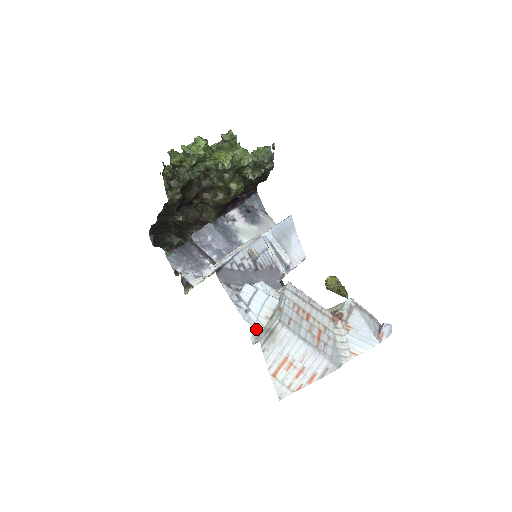
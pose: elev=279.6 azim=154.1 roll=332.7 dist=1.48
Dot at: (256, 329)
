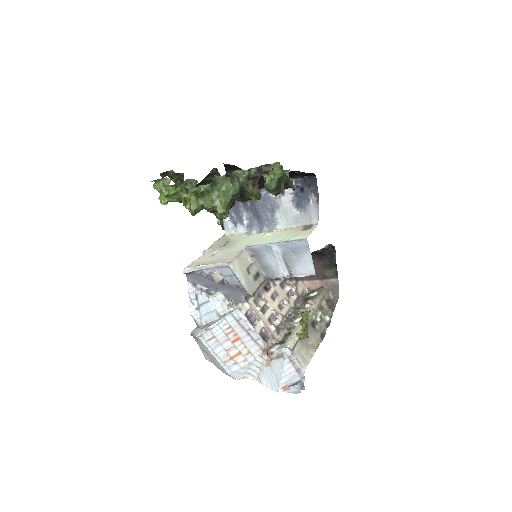
Dot at: (197, 323)
